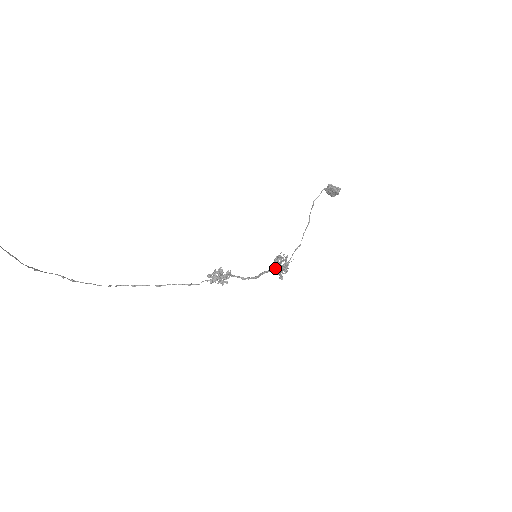
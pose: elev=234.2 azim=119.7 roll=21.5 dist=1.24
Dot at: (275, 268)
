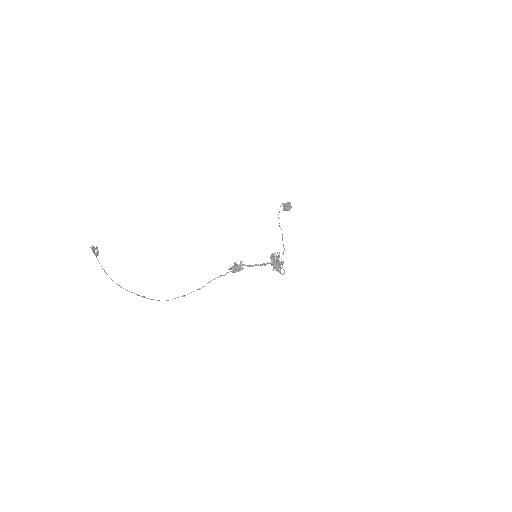
Dot at: (275, 268)
